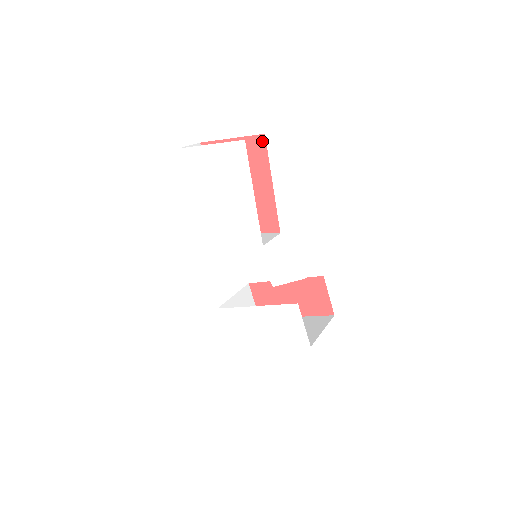
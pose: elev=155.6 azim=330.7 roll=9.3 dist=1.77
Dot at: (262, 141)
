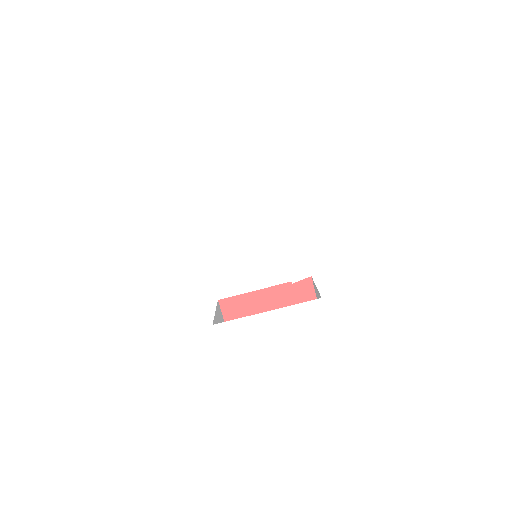
Dot at: occluded
